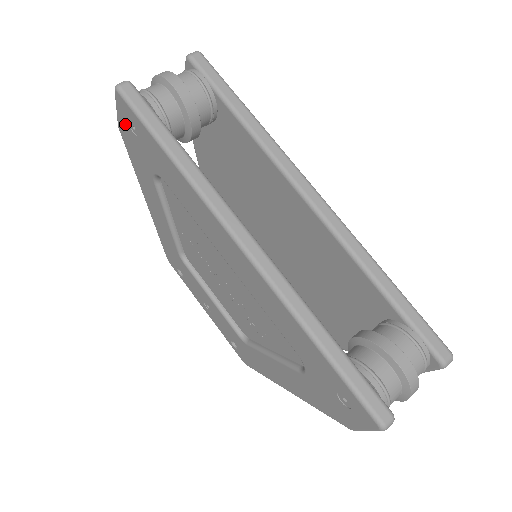
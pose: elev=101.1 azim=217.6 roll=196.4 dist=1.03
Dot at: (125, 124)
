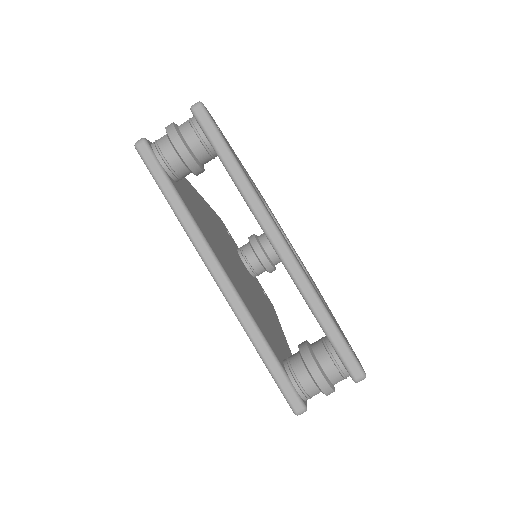
Dot at: occluded
